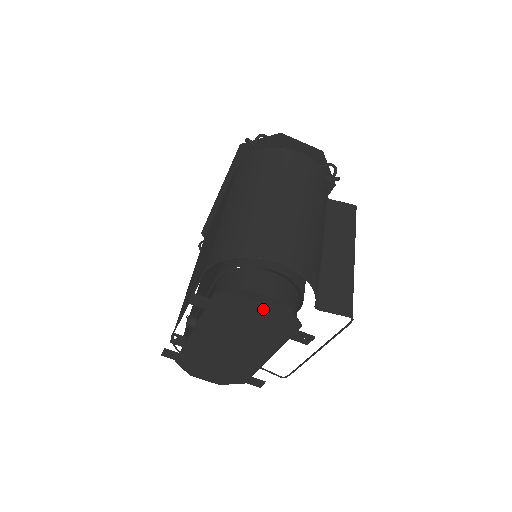
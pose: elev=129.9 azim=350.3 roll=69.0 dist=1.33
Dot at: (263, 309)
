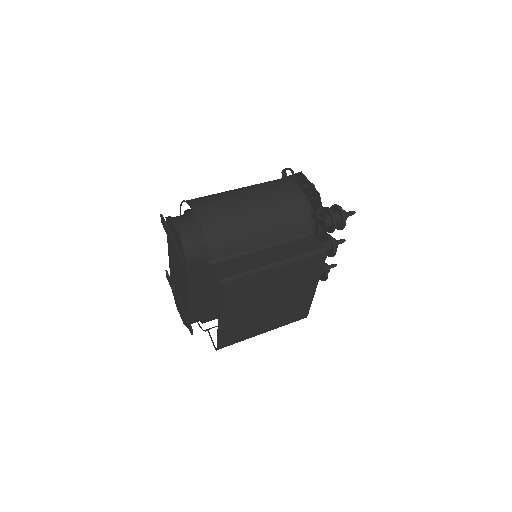
Dot at: (176, 237)
